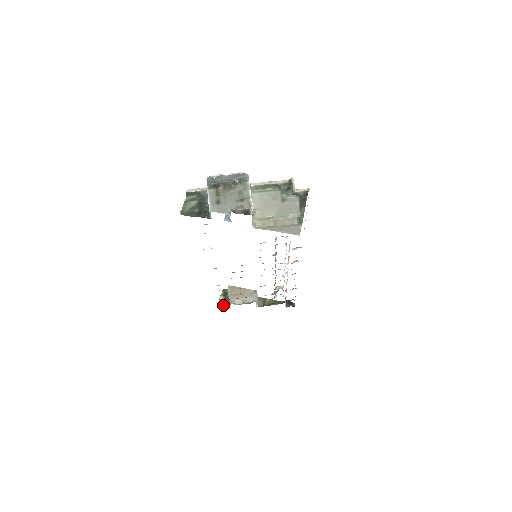
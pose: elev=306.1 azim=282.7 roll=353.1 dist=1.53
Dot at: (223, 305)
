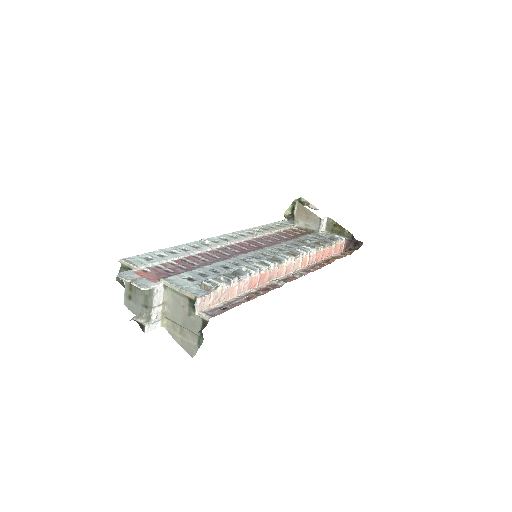
Dot at: (289, 219)
